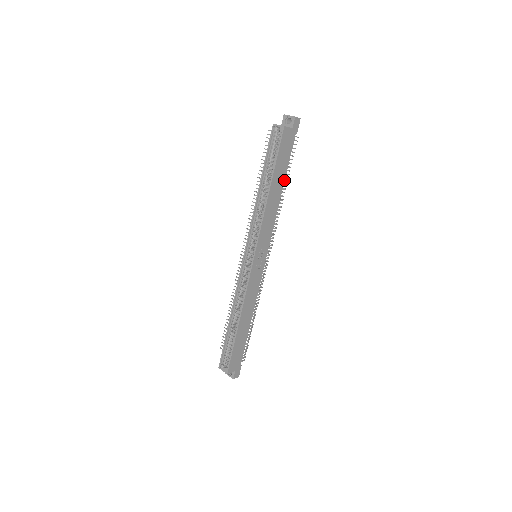
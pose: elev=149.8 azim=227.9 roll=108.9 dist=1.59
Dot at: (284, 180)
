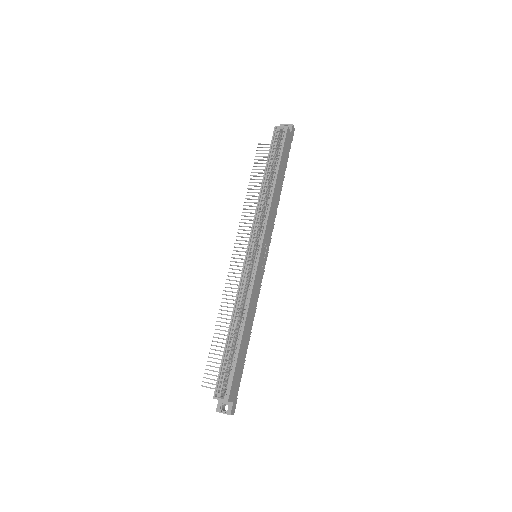
Dot at: occluded
